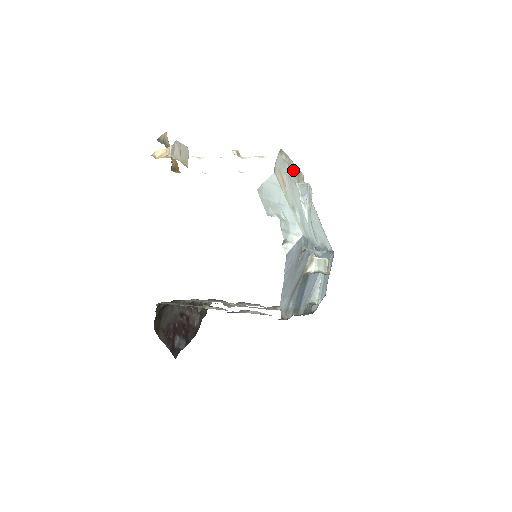
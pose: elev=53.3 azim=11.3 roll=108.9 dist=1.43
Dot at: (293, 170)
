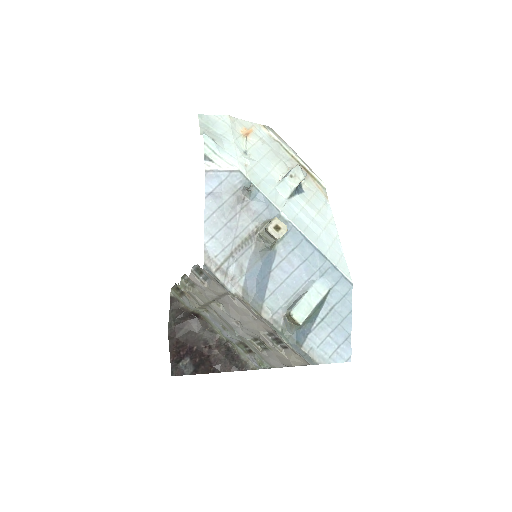
Dot at: (294, 160)
